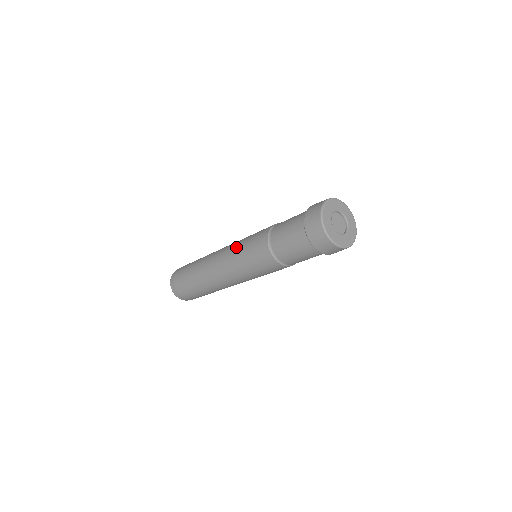
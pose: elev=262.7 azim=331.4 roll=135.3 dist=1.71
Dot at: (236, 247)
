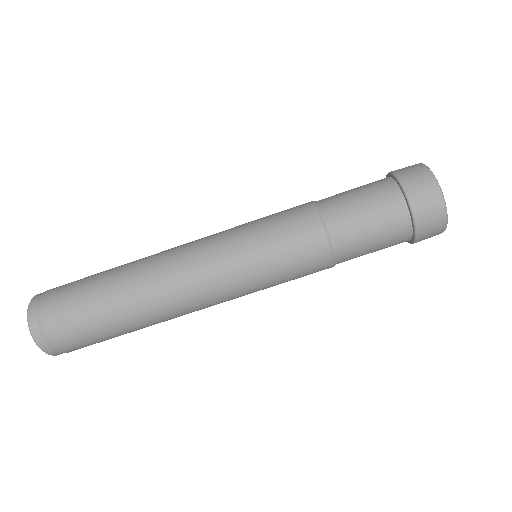
Dot at: occluded
